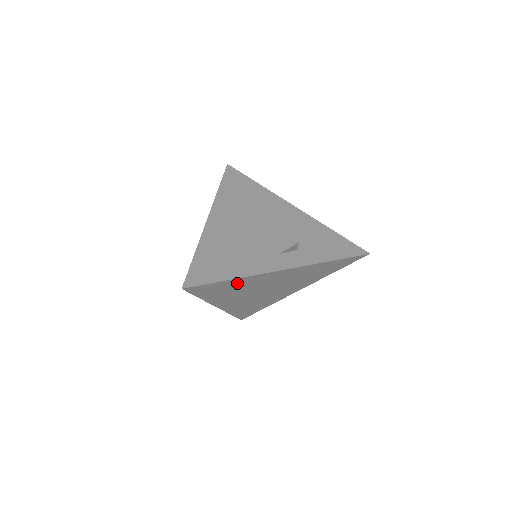
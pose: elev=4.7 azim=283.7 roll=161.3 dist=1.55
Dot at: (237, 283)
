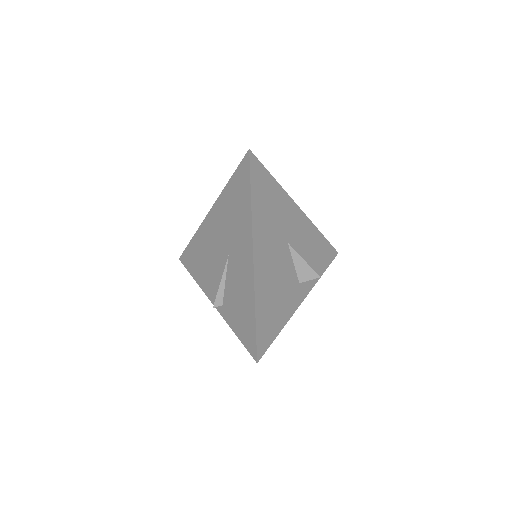
Dot at: occluded
